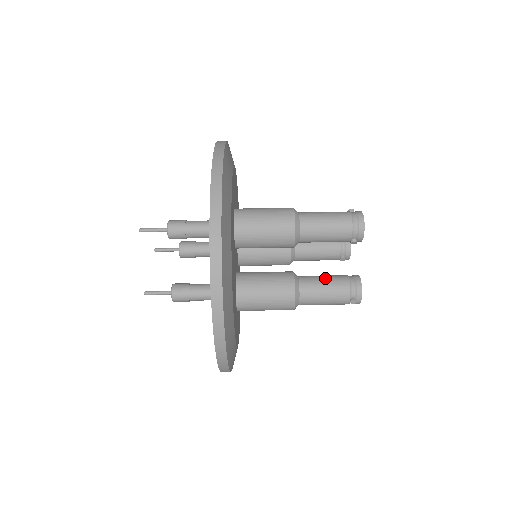
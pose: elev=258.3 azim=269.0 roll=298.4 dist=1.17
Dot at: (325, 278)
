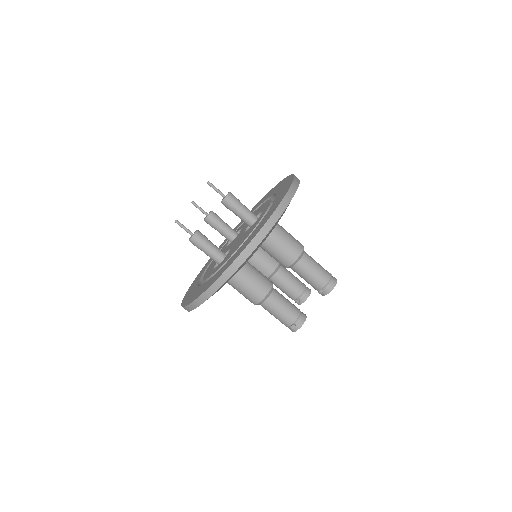
Dot at: (288, 300)
